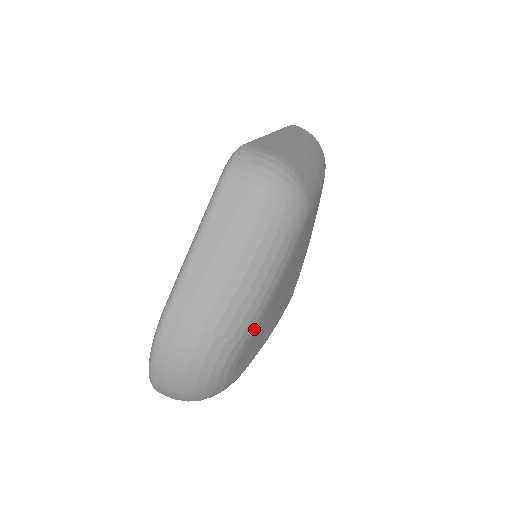
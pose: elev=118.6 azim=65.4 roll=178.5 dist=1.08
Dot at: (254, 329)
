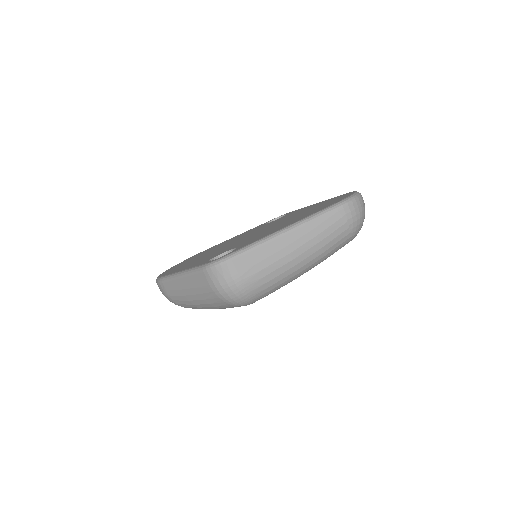
Dot at: occluded
